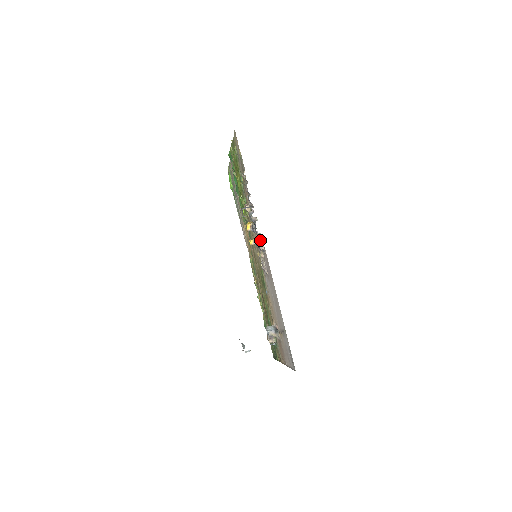
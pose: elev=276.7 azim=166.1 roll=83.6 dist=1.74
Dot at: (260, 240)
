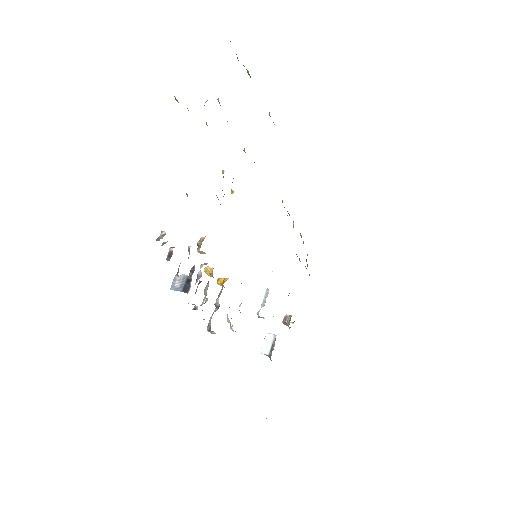
Dot at: (210, 323)
